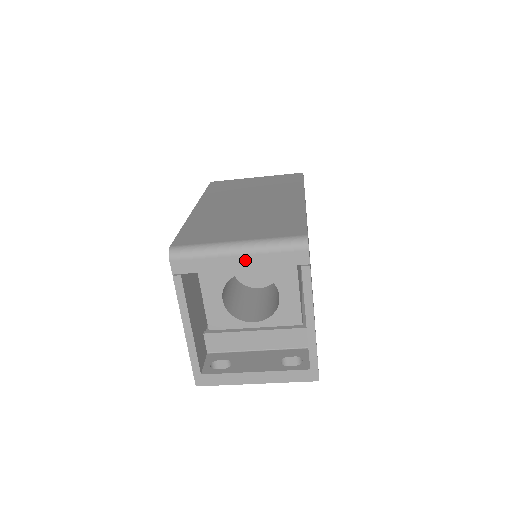
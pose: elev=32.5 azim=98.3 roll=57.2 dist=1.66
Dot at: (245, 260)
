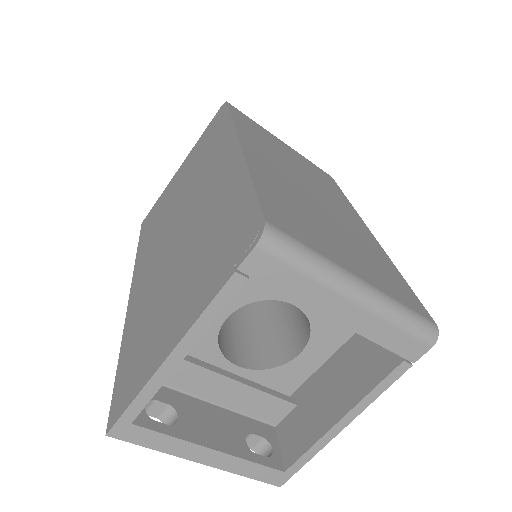
Dot at: (355, 314)
